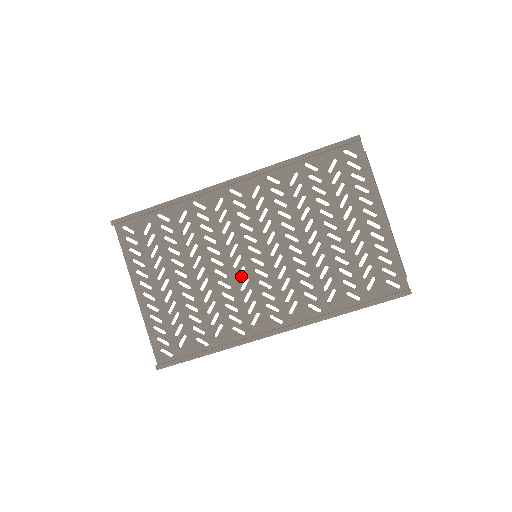
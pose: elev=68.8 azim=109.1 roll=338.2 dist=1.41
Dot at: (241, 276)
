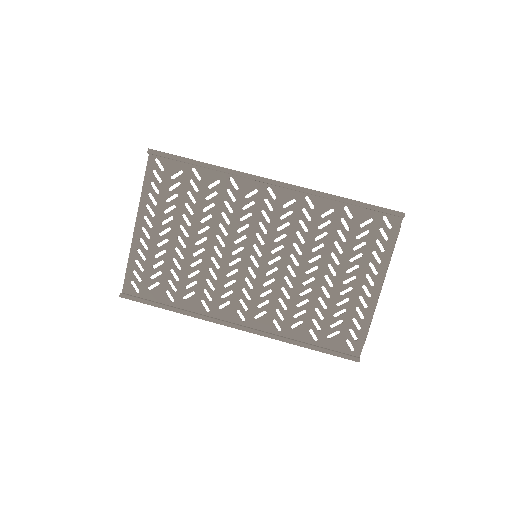
Dot at: (234, 264)
